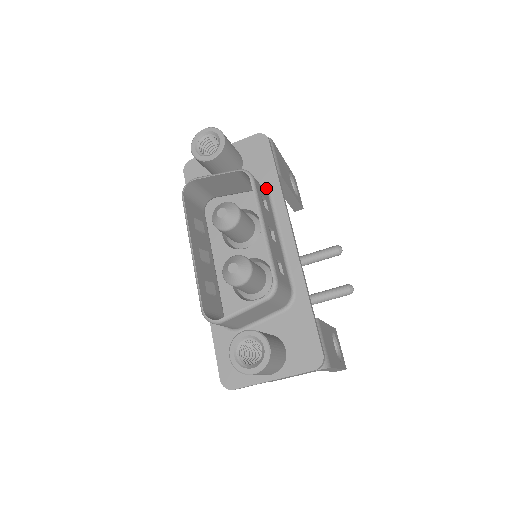
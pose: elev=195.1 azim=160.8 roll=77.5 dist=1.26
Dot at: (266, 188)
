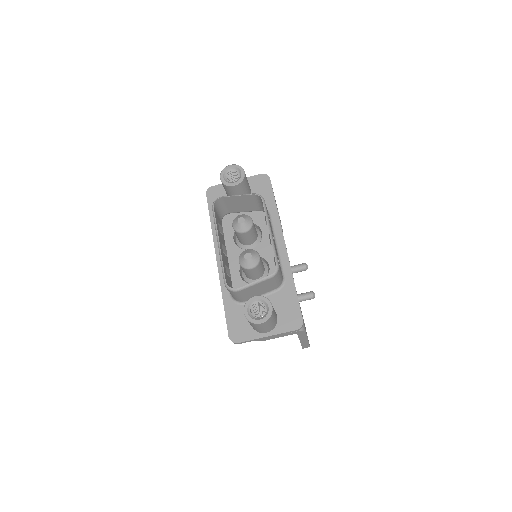
Dot at: occluded
